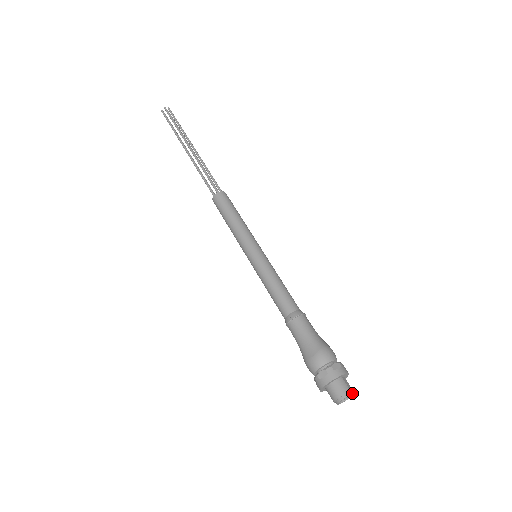
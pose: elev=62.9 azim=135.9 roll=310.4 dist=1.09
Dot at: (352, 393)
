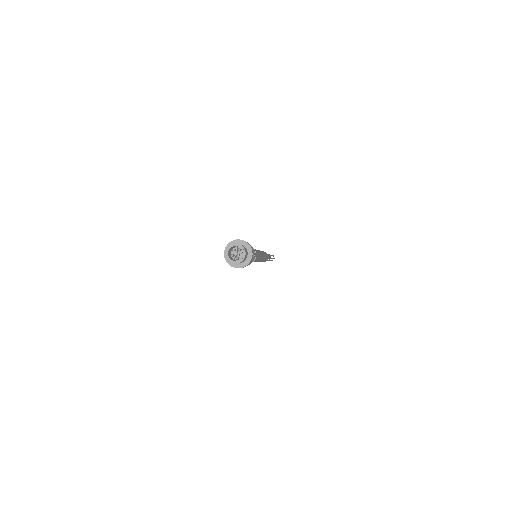
Dot at: (237, 245)
